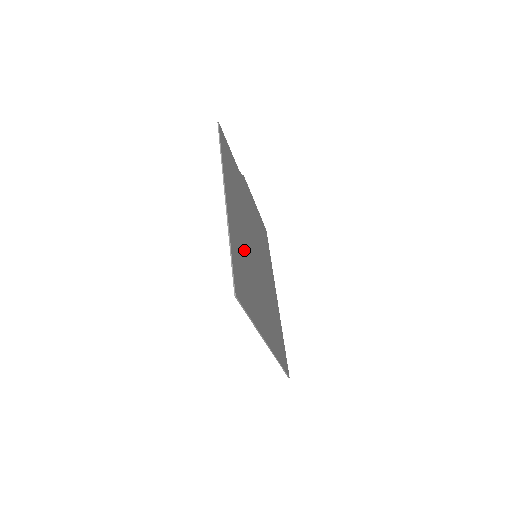
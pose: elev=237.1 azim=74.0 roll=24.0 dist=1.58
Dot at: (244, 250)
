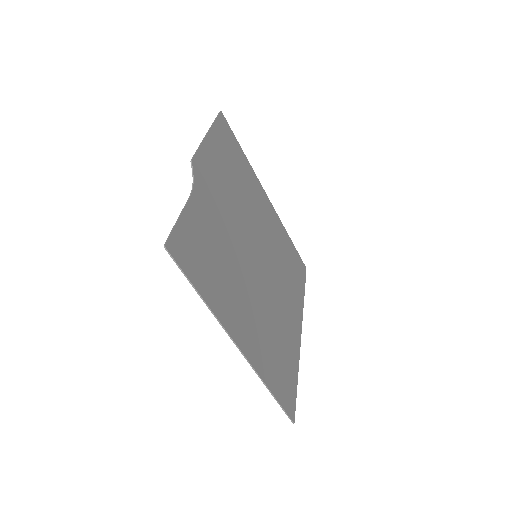
Dot at: (263, 323)
